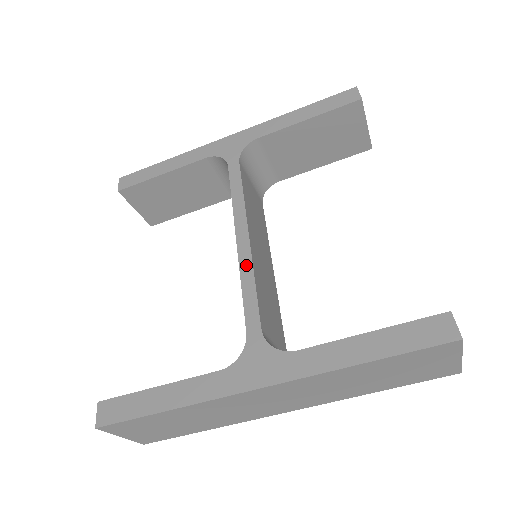
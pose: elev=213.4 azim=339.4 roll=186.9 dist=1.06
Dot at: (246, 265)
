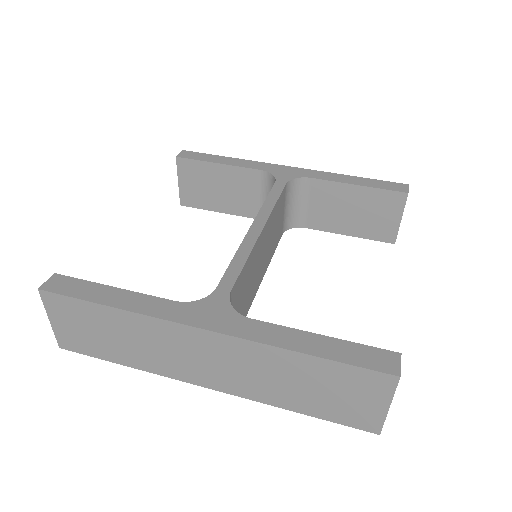
Dot at: (247, 246)
